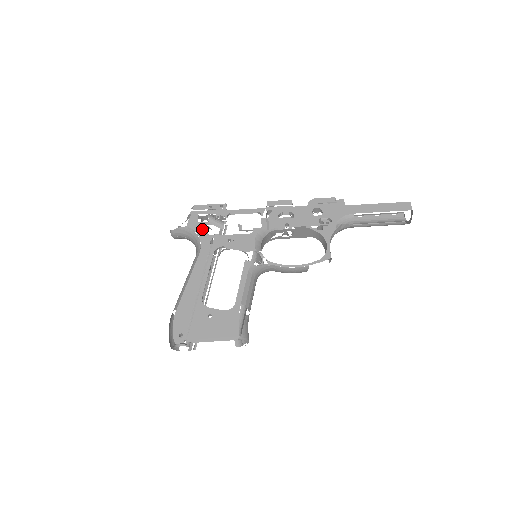
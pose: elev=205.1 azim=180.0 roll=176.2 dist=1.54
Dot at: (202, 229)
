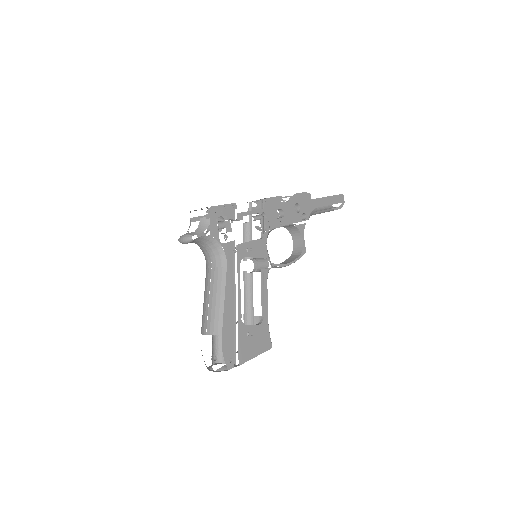
Dot at: occluded
